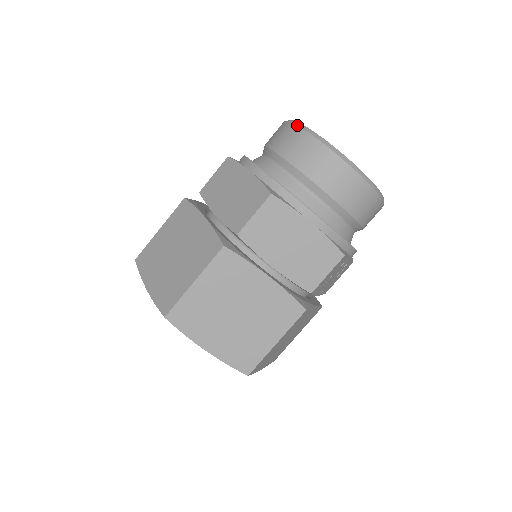
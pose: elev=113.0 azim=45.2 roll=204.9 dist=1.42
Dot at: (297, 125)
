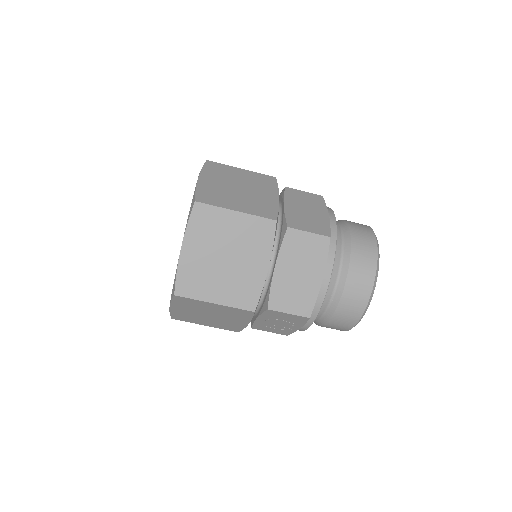
Dot at: occluded
